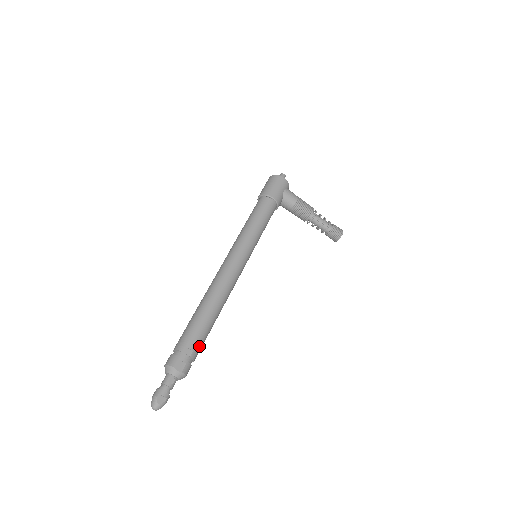
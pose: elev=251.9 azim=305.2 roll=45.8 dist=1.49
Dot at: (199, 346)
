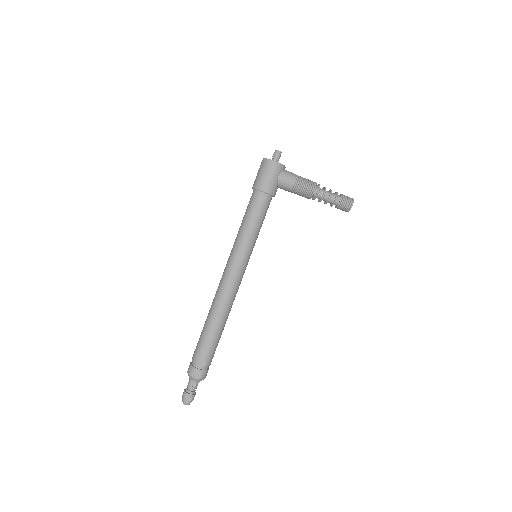
Dot at: (211, 355)
